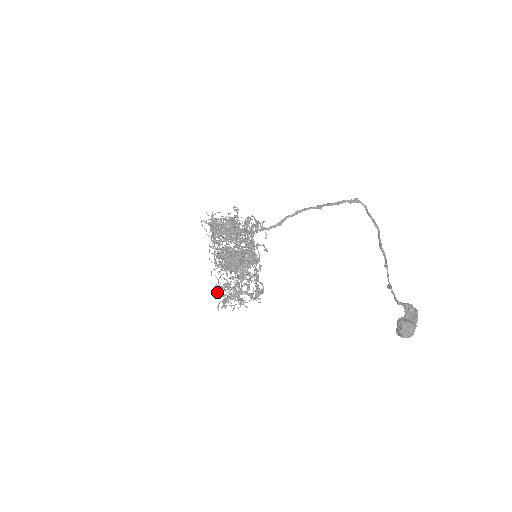
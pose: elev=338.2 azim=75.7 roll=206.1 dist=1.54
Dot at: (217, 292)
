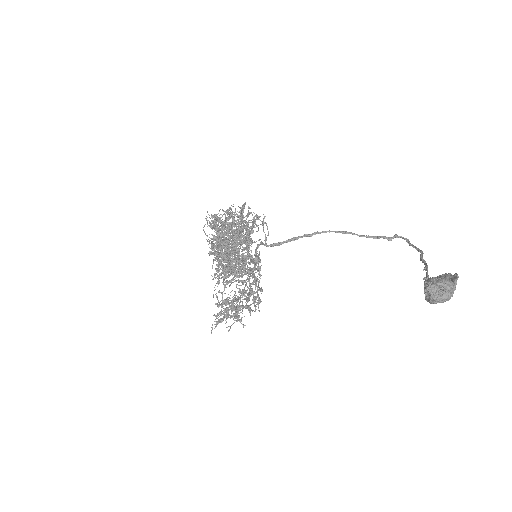
Dot at: occluded
